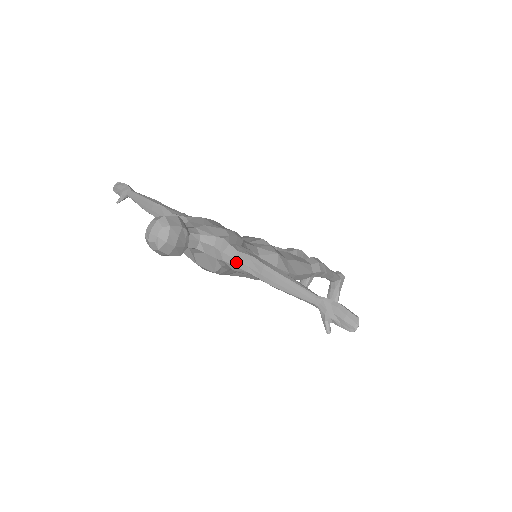
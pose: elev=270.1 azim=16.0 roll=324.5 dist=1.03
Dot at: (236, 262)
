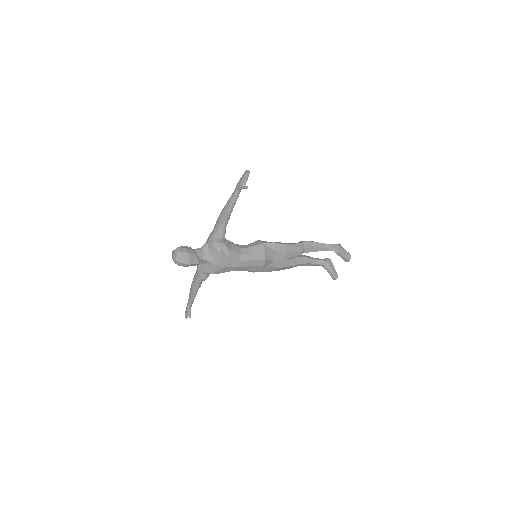
Dot at: (215, 232)
